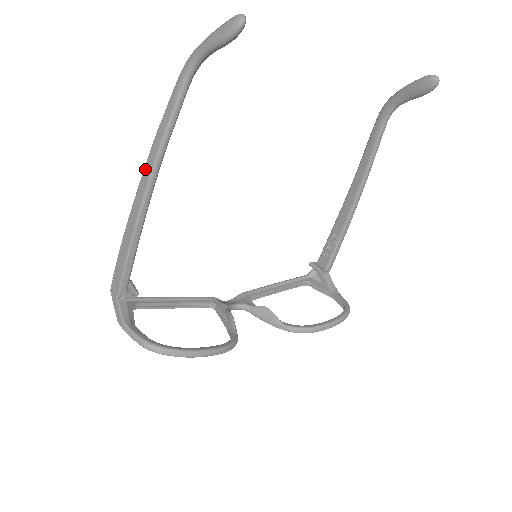
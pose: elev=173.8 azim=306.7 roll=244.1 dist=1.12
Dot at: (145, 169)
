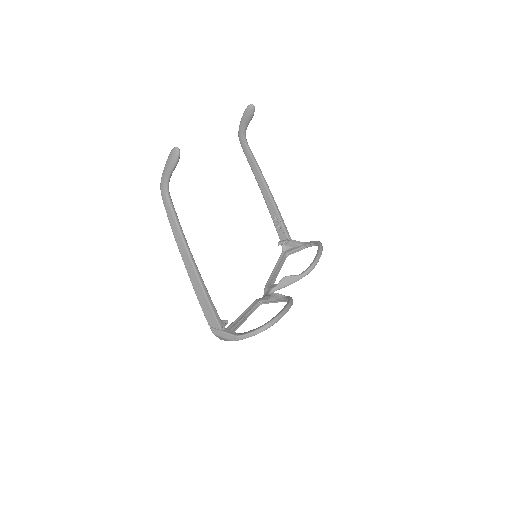
Dot at: (182, 253)
